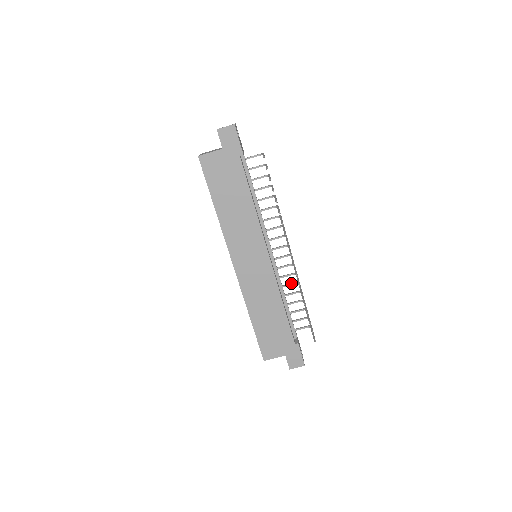
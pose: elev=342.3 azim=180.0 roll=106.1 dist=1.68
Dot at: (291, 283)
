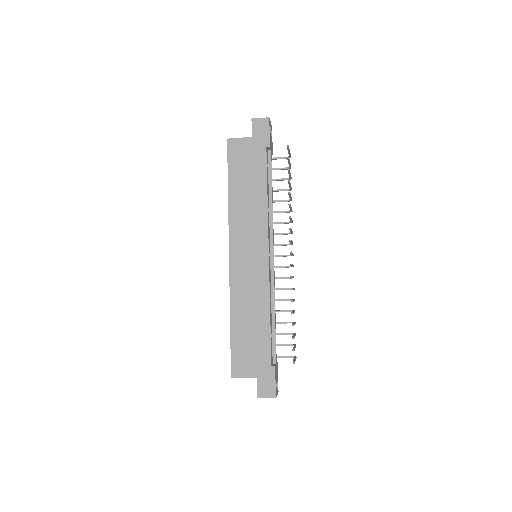
Dot at: (286, 299)
